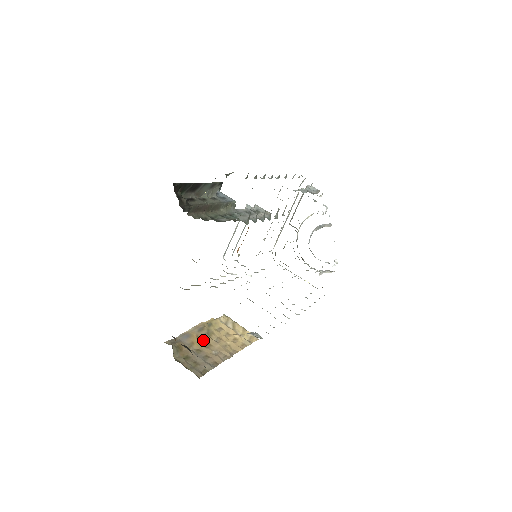
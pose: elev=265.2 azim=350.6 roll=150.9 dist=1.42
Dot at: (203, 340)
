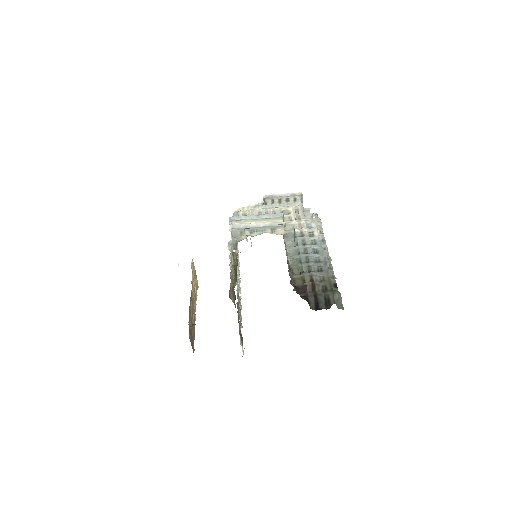
Dot at: (191, 304)
